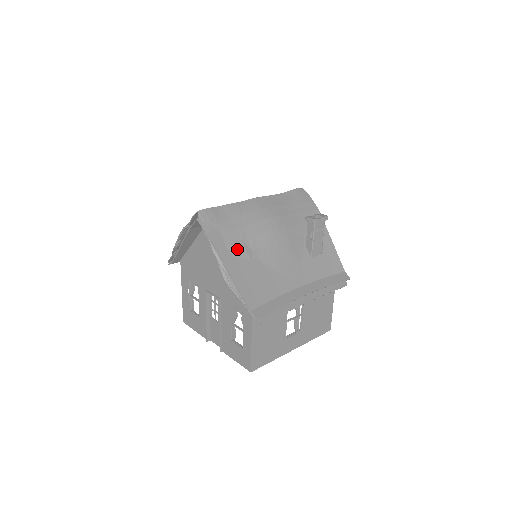
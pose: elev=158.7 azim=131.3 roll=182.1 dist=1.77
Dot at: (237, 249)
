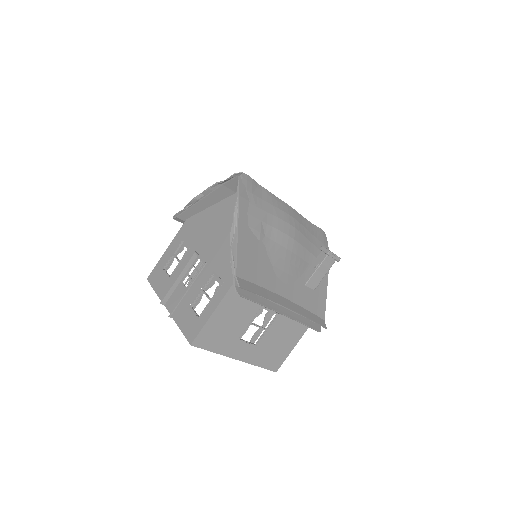
Dot at: (254, 223)
